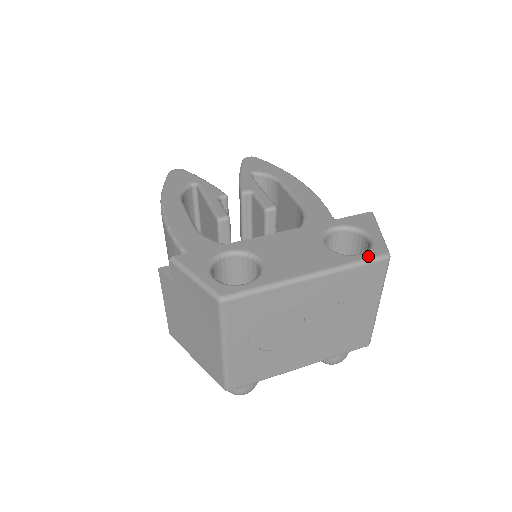
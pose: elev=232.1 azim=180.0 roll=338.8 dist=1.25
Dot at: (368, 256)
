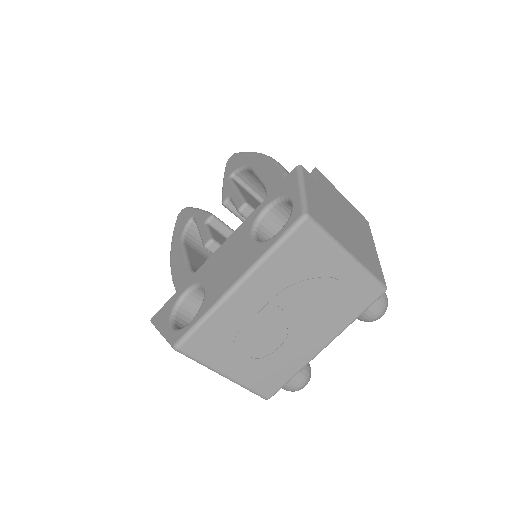
Dot at: (284, 230)
